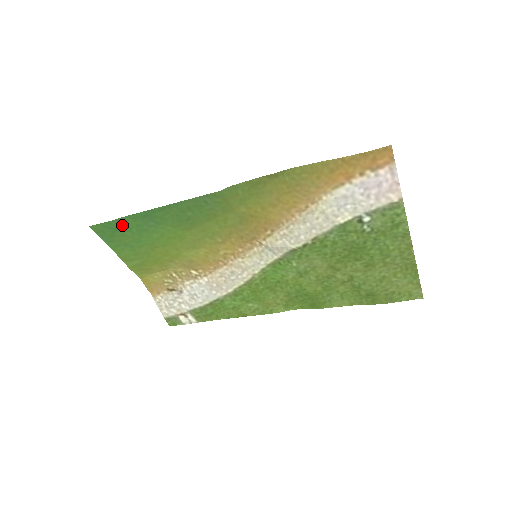
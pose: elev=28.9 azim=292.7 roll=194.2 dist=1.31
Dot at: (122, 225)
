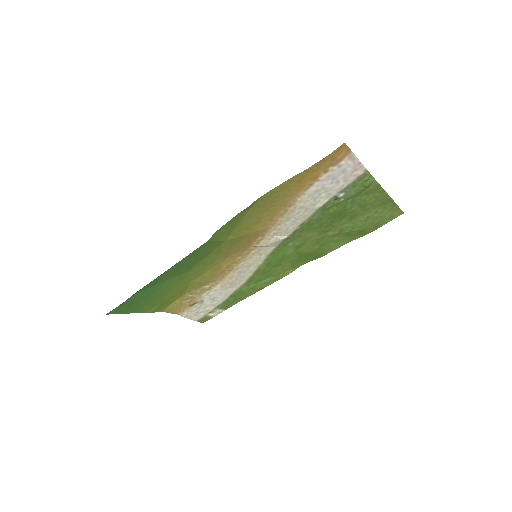
Dot at: (133, 299)
